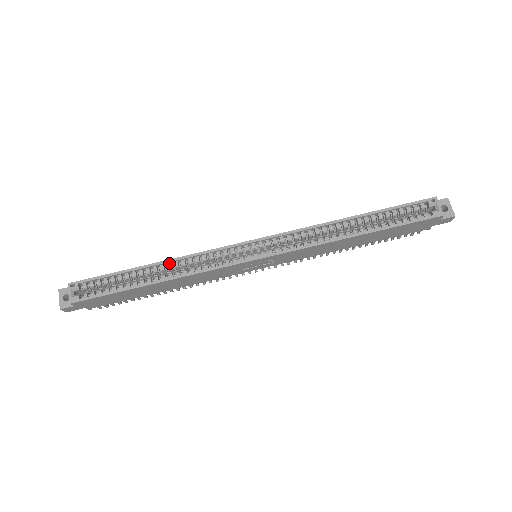
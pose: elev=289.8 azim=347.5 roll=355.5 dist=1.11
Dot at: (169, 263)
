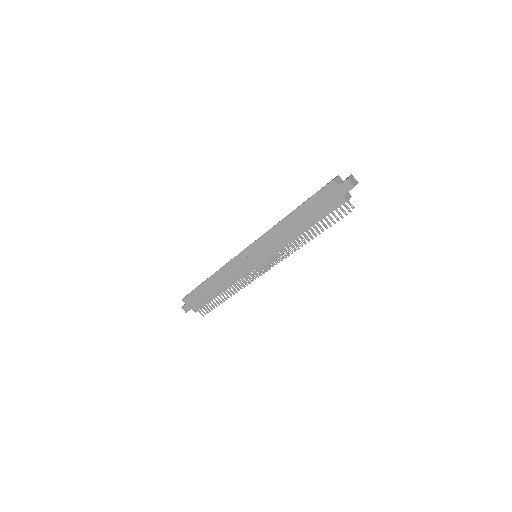
Dot at: occluded
